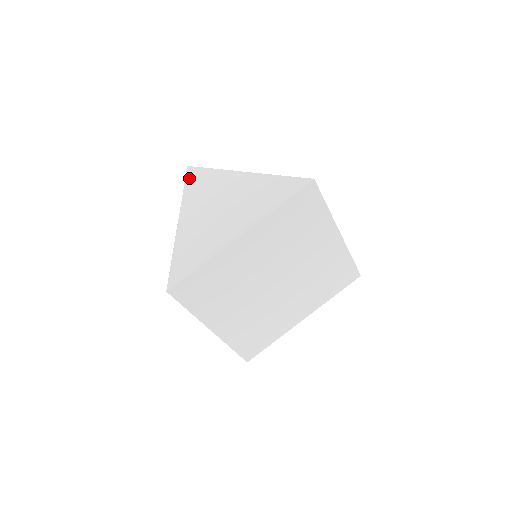
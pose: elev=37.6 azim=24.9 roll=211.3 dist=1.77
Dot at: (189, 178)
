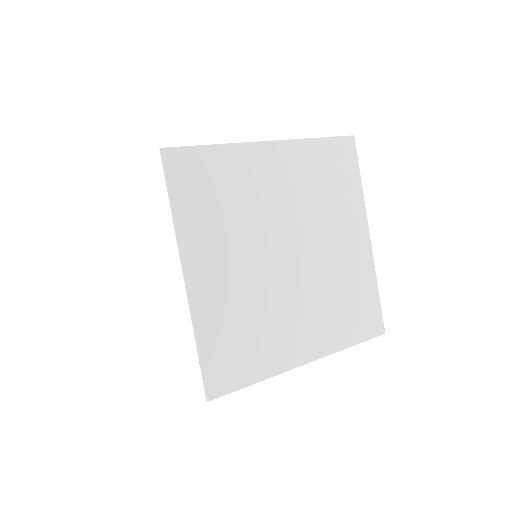
Dot at: occluded
